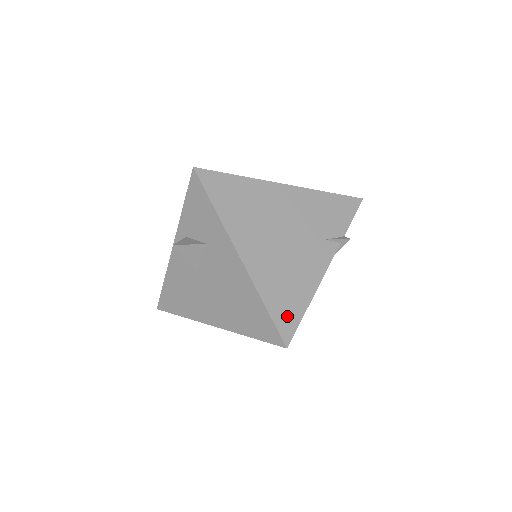
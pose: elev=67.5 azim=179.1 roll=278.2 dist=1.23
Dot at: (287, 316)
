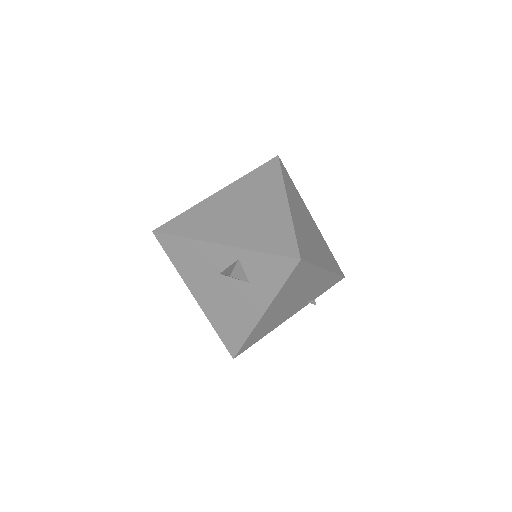
Dot at: (250, 344)
